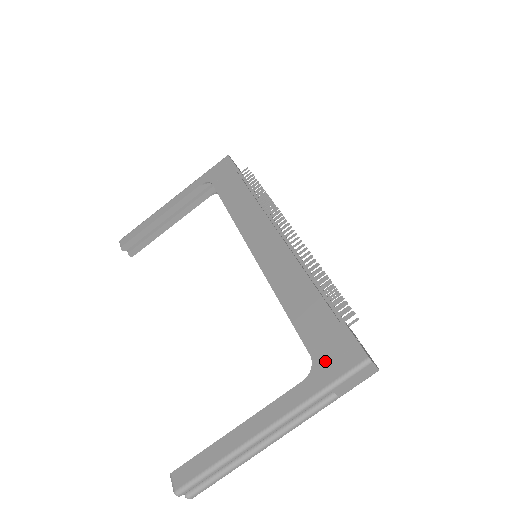
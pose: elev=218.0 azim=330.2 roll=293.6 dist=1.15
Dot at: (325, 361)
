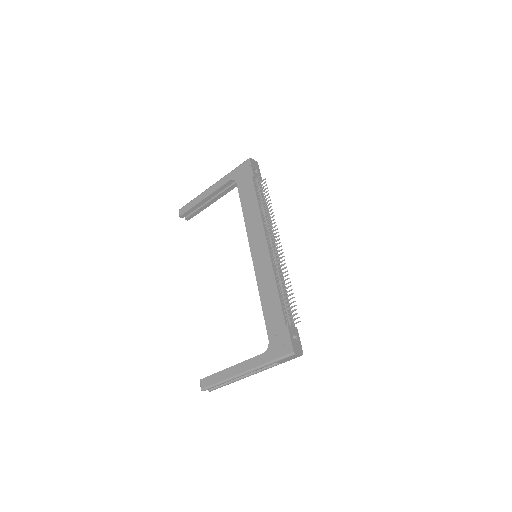
Dot at: (274, 346)
